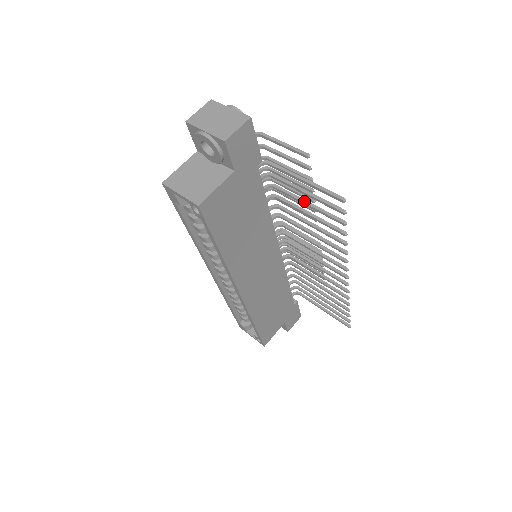
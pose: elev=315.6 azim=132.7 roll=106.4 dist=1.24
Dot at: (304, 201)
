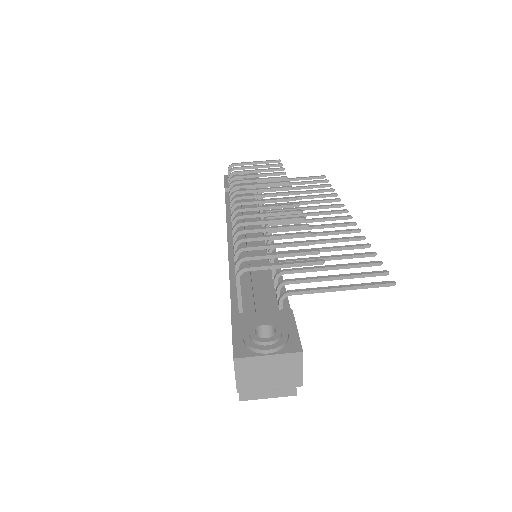
Dot at: (328, 269)
